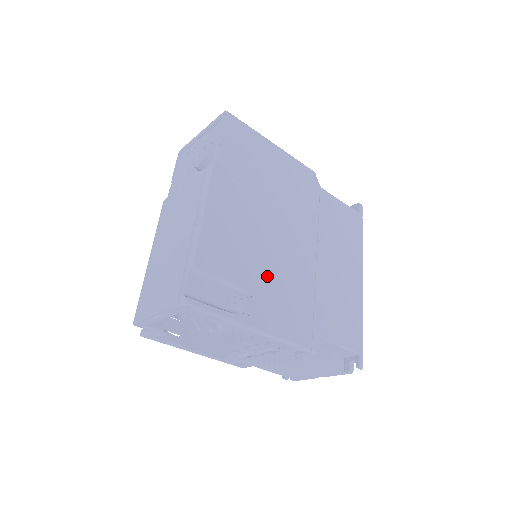
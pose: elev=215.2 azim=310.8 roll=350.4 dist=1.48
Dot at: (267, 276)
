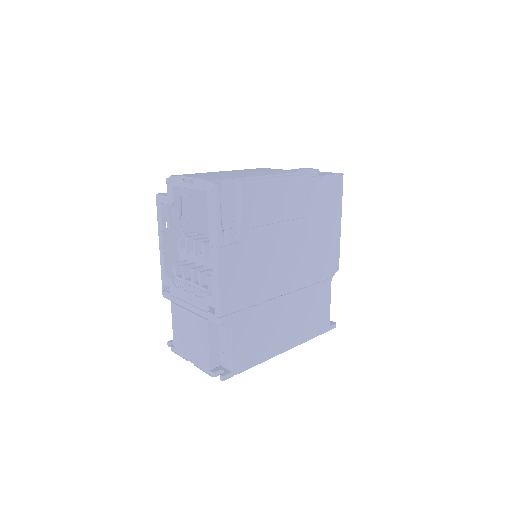
Dot at: (256, 251)
